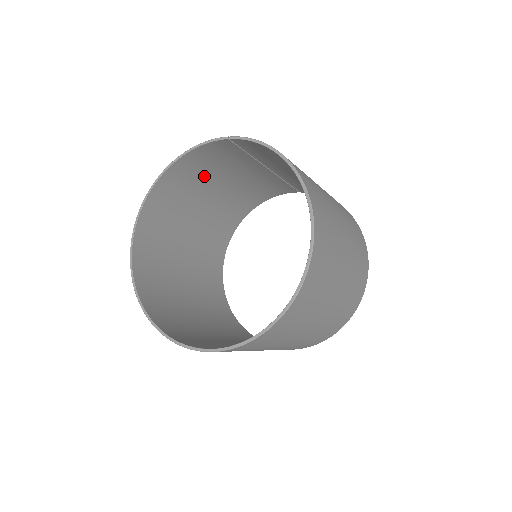
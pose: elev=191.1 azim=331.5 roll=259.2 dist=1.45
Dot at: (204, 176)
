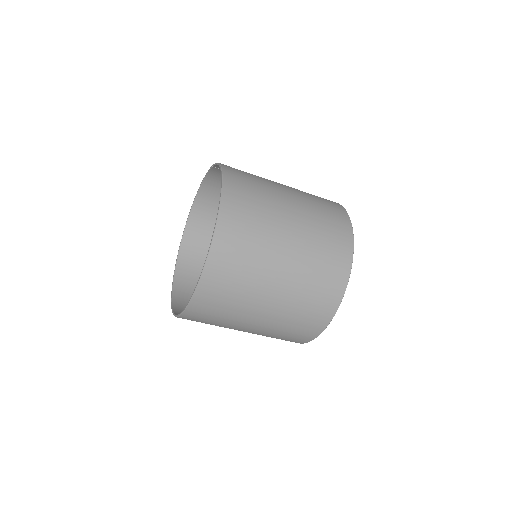
Dot at: occluded
